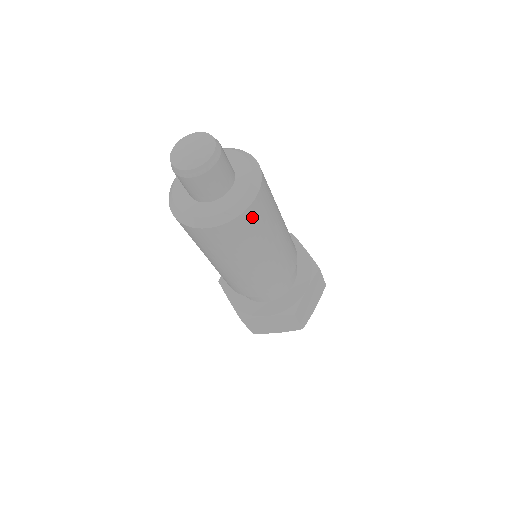
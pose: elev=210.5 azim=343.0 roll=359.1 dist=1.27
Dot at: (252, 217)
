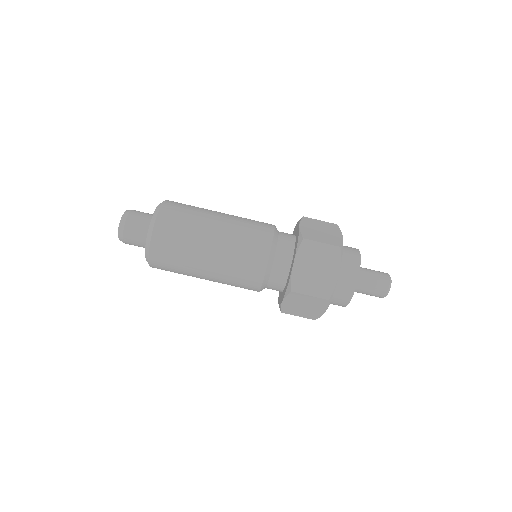
Dot at: (172, 209)
